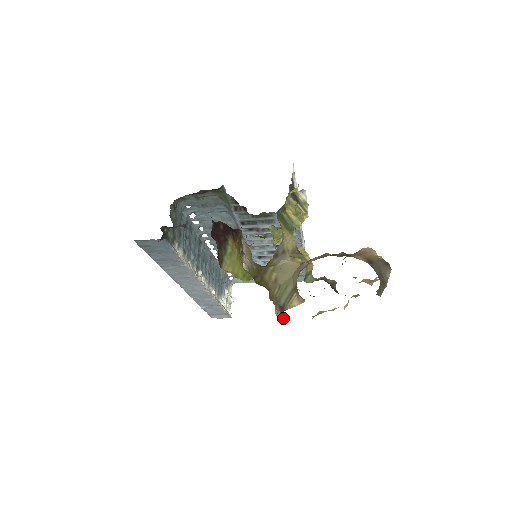
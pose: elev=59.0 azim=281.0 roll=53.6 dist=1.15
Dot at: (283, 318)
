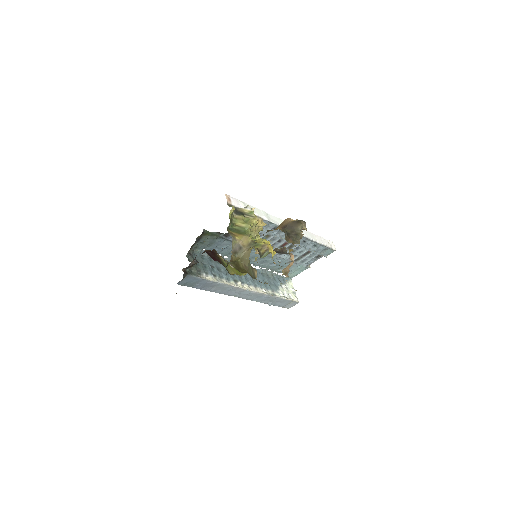
Dot at: occluded
